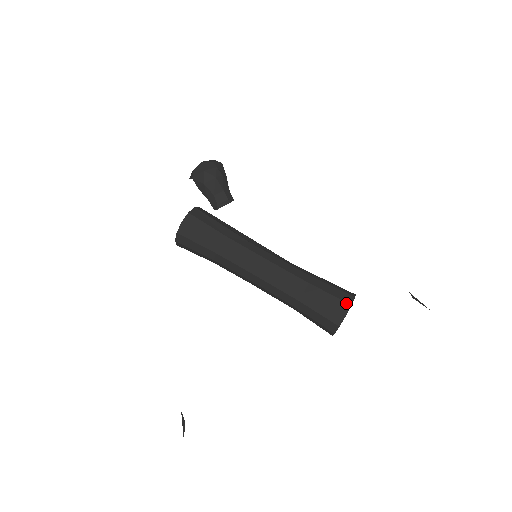
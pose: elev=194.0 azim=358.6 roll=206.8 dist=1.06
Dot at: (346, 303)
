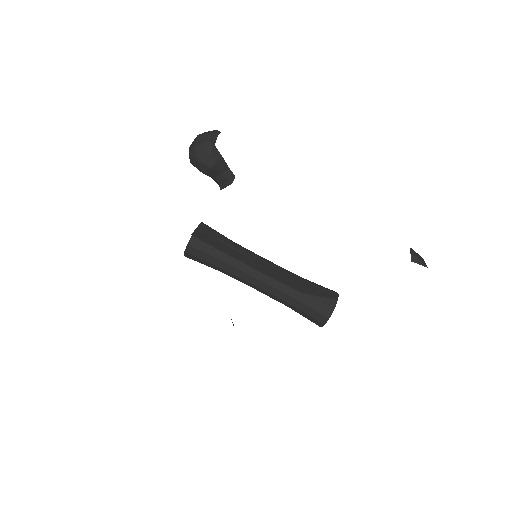
Dot at: (325, 316)
